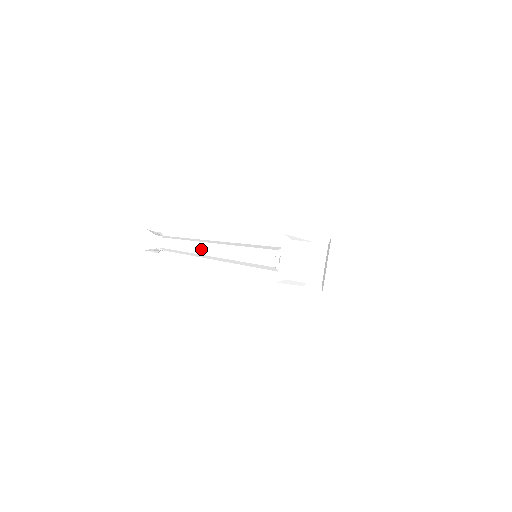
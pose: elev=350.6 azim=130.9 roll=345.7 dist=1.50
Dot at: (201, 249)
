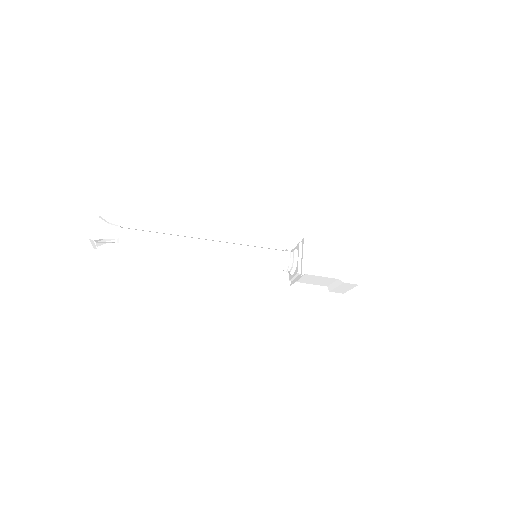
Dot at: occluded
